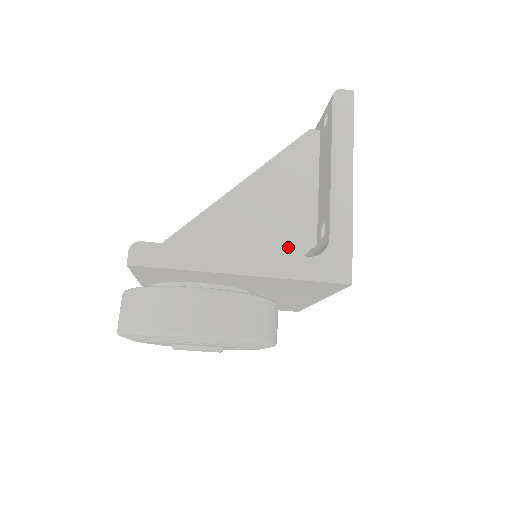
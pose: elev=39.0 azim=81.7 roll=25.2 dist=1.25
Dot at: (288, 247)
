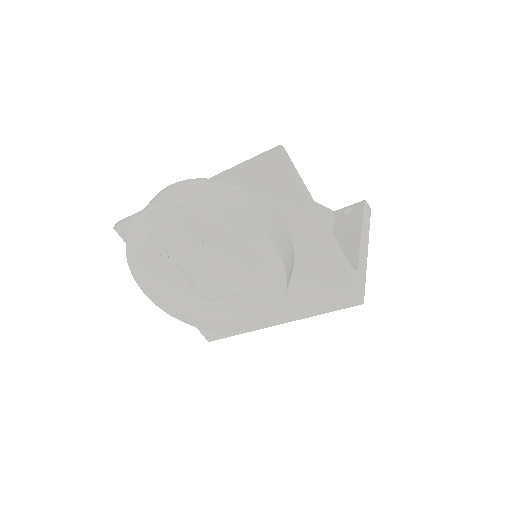
Dot at: occluded
